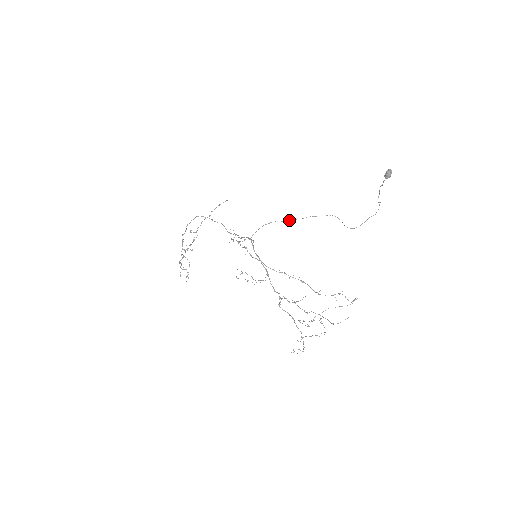
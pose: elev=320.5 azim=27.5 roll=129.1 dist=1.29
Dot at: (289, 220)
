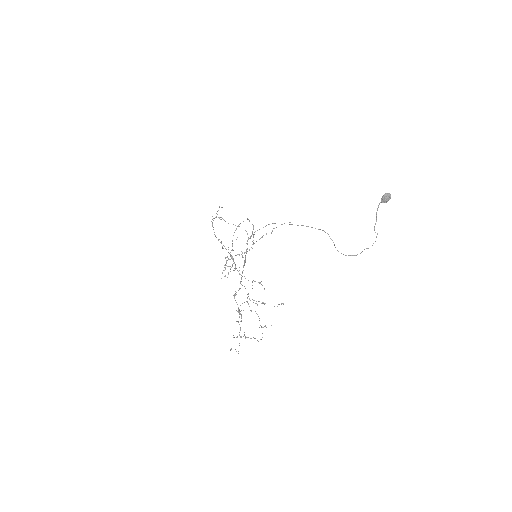
Dot at: occluded
